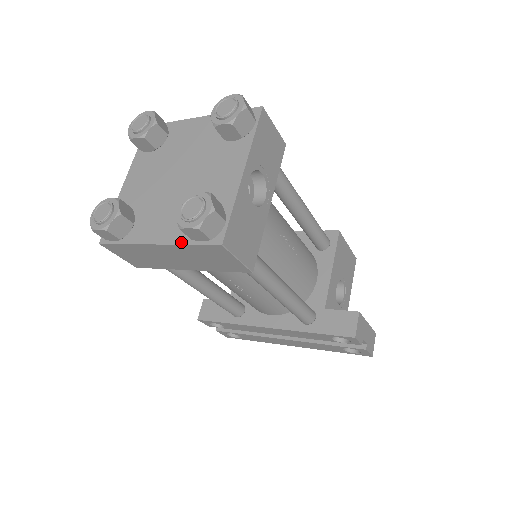
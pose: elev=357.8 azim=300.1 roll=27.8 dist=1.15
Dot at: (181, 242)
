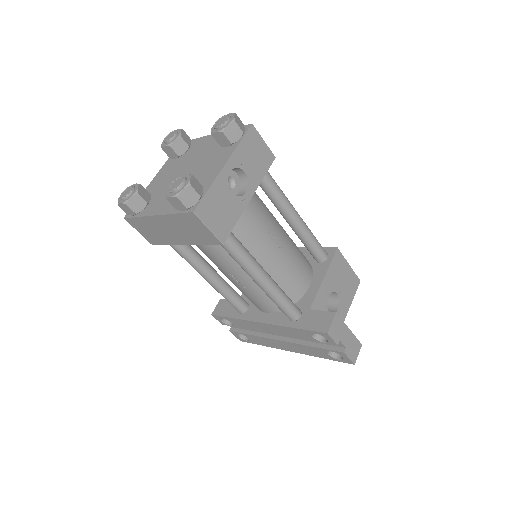
Dot at: (170, 212)
